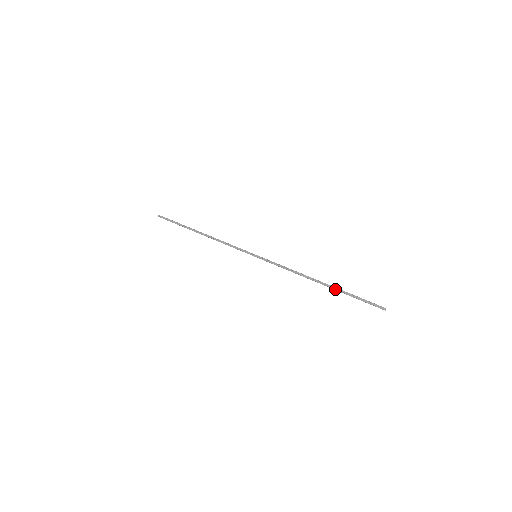
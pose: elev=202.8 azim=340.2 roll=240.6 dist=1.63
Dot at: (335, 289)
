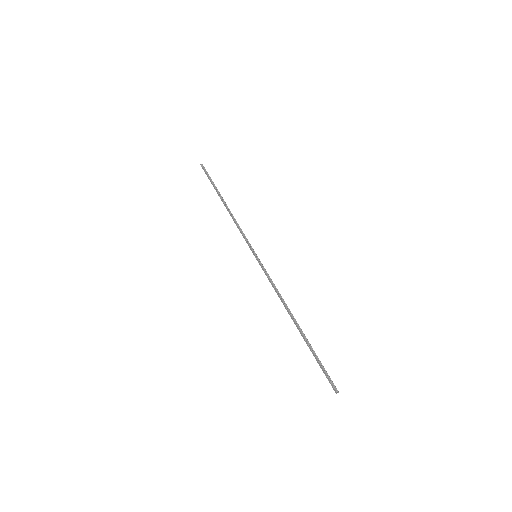
Dot at: occluded
